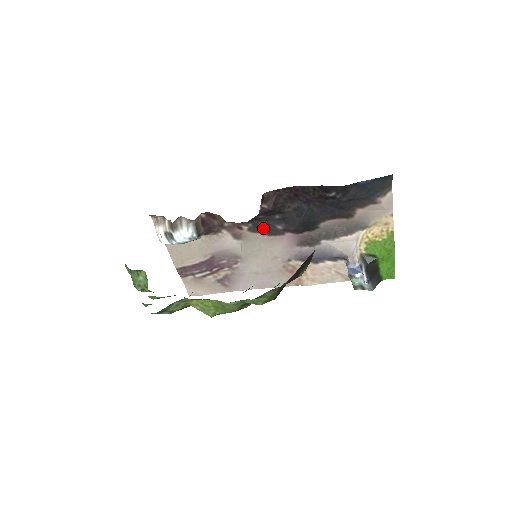
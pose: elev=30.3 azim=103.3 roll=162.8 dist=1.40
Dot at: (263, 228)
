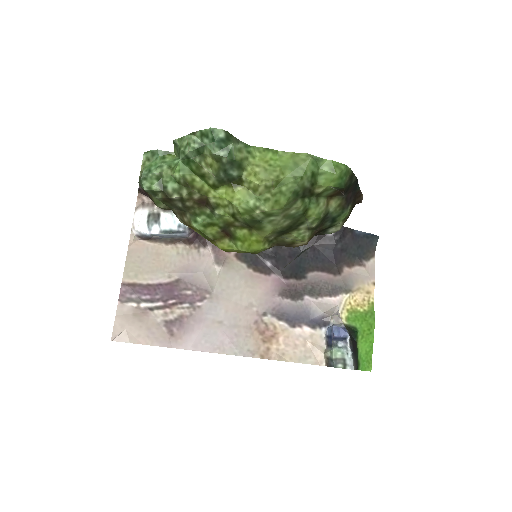
Dot at: (251, 259)
